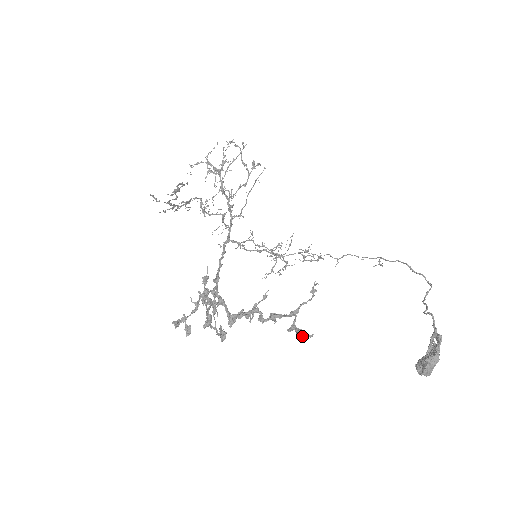
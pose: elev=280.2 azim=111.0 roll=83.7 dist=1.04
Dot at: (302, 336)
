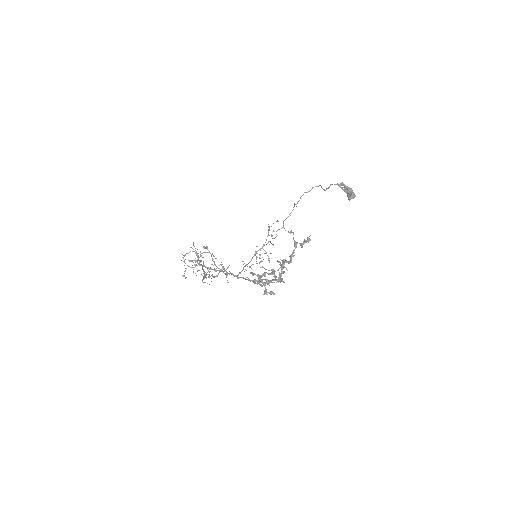
Dot at: (308, 239)
